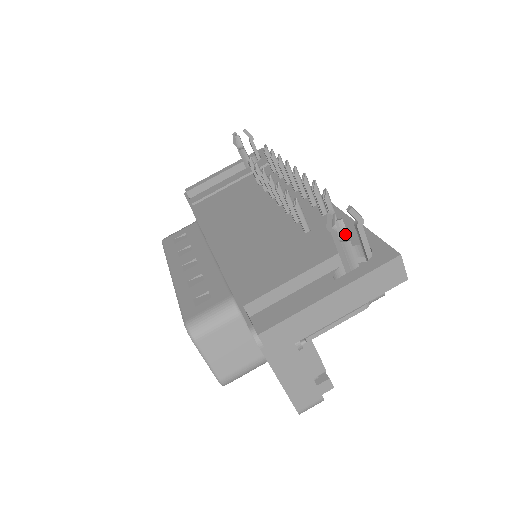
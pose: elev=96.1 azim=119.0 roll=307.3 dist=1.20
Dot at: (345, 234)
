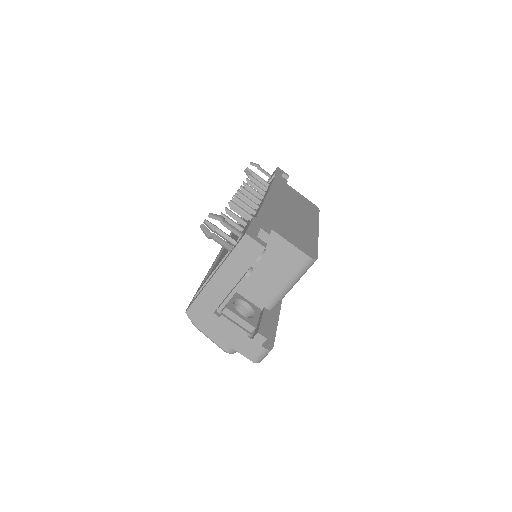
Dot at: (207, 233)
